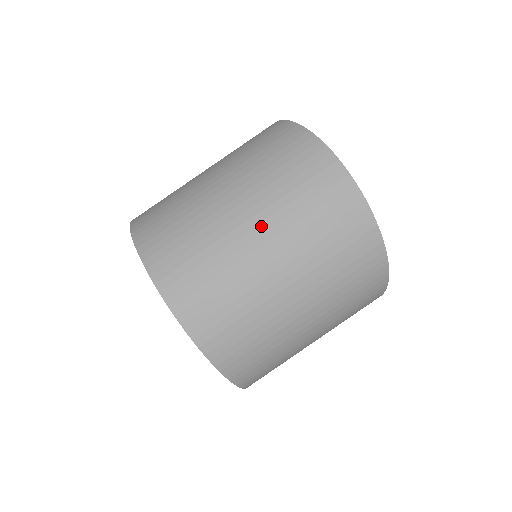
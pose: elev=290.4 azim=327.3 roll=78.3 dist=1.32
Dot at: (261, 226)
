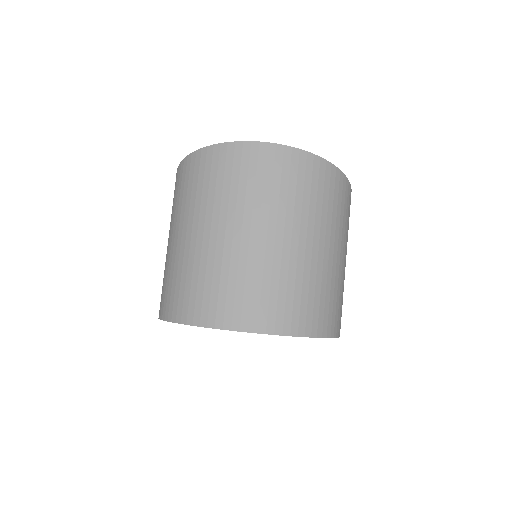
Dot at: (262, 227)
